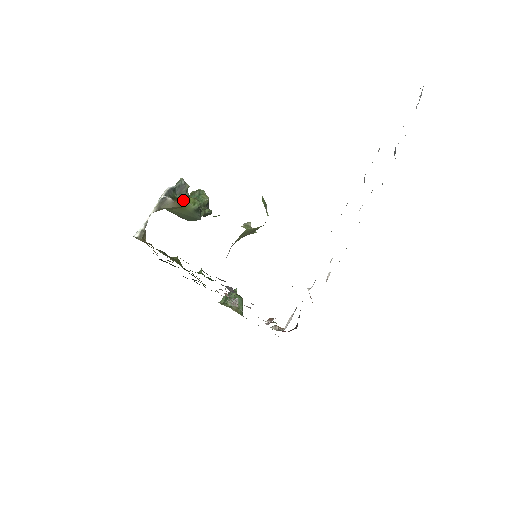
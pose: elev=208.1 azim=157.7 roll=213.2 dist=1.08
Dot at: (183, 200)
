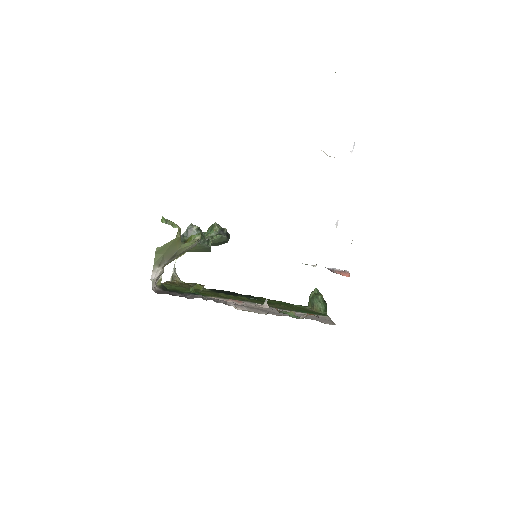
Dot at: (188, 240)
